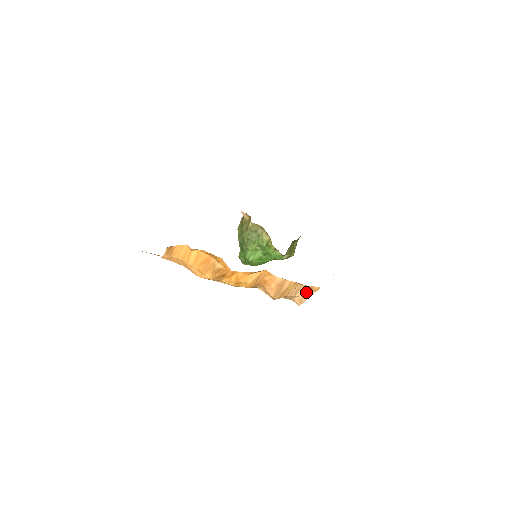
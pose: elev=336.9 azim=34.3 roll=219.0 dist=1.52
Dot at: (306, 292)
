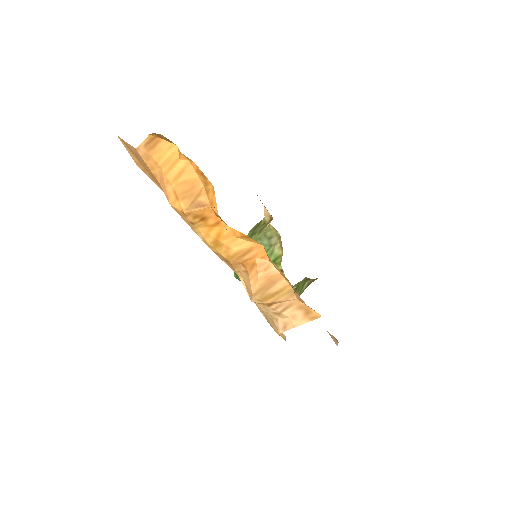
Dot at: (299, 315)
